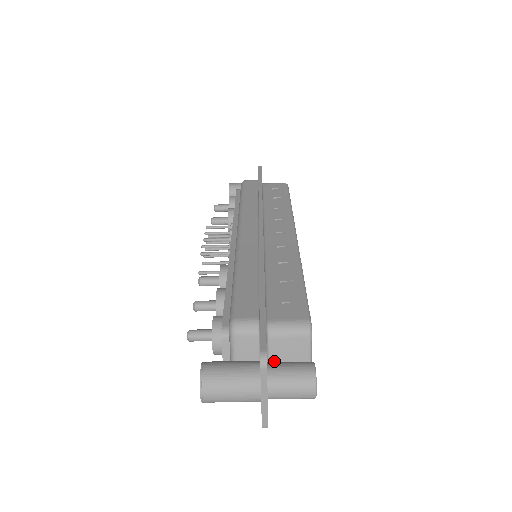
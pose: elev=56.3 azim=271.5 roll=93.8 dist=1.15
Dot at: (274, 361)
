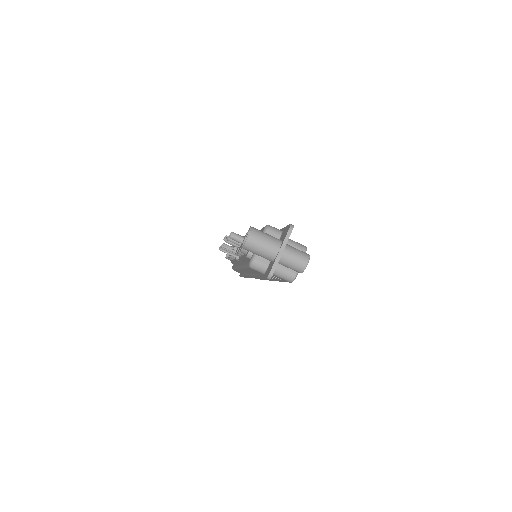
Dot at: occluded
